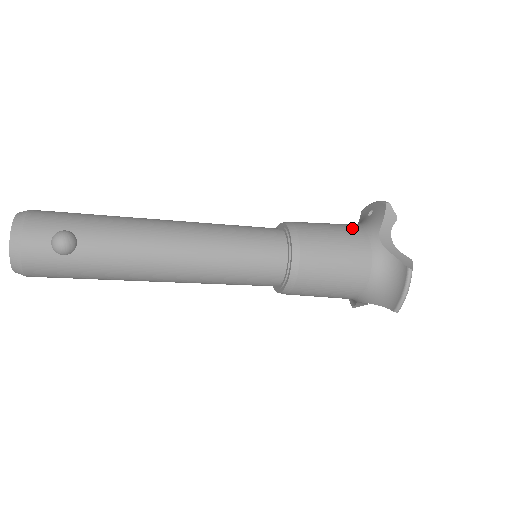
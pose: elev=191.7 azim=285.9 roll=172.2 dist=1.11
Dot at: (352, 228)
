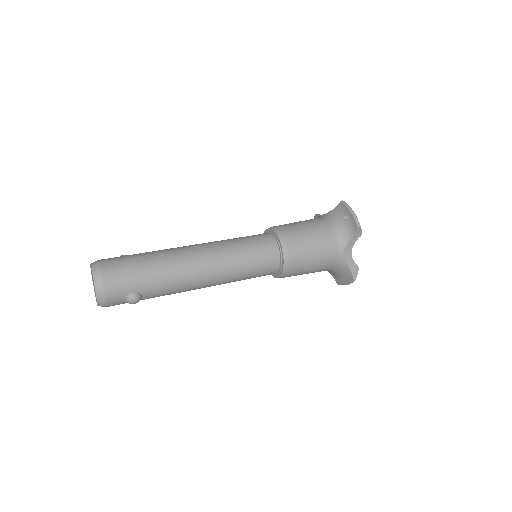
Dot at: (328, 243)
